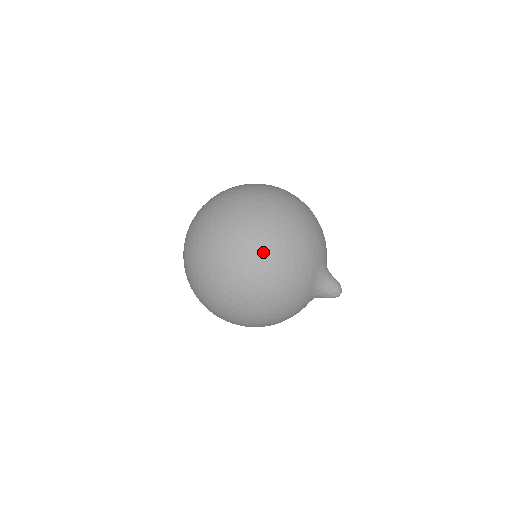
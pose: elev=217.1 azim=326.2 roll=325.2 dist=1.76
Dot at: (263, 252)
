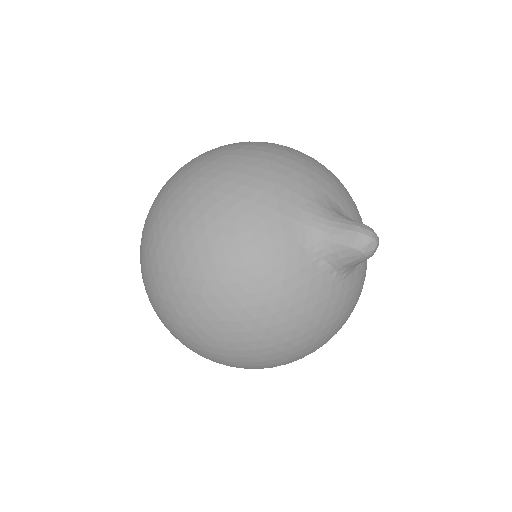
Dot at: (180, 206)
